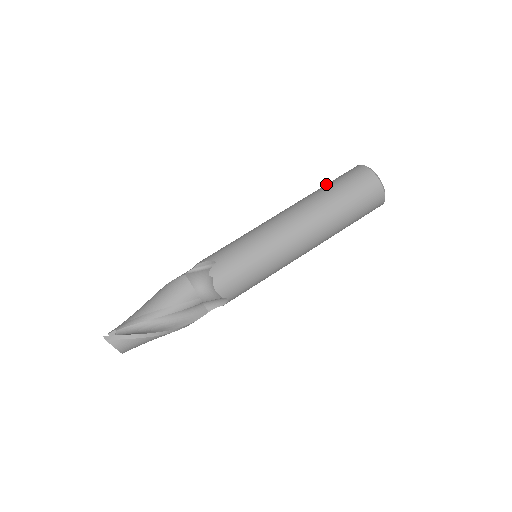
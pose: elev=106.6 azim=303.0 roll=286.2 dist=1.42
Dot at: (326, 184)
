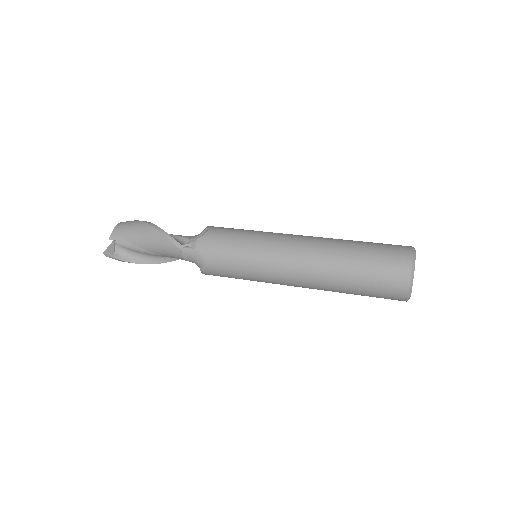
Dot at: occluded
